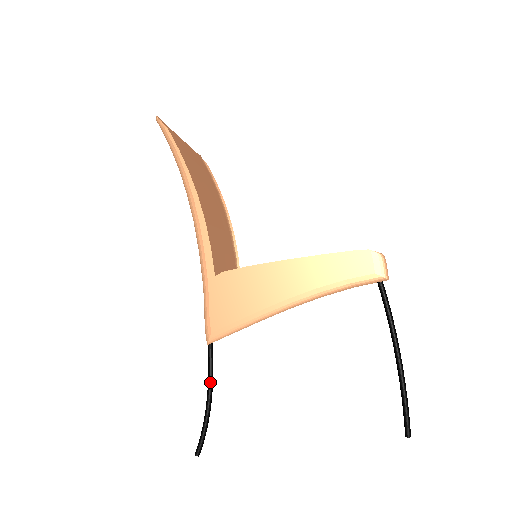
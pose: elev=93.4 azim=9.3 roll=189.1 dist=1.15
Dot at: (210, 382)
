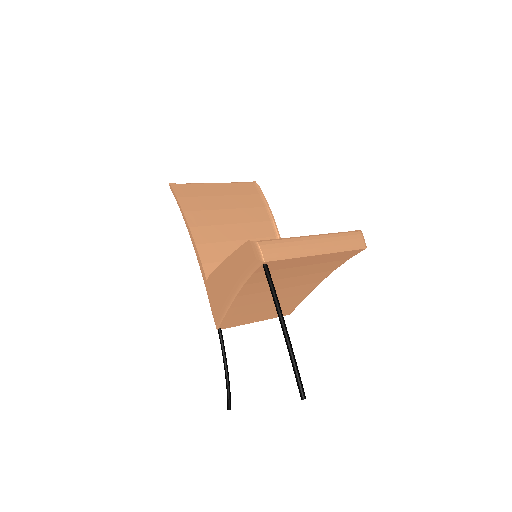
Dot at: (223, 356)
